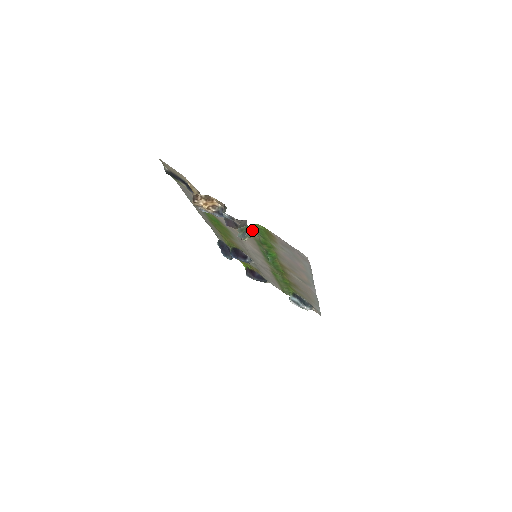
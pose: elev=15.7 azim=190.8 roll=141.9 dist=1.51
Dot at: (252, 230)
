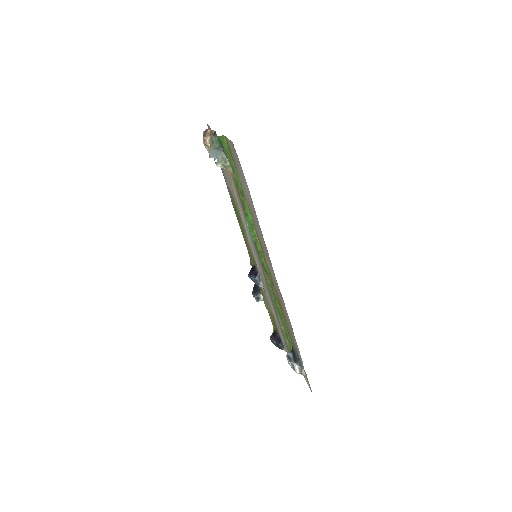
Dot at: (226, 156)
